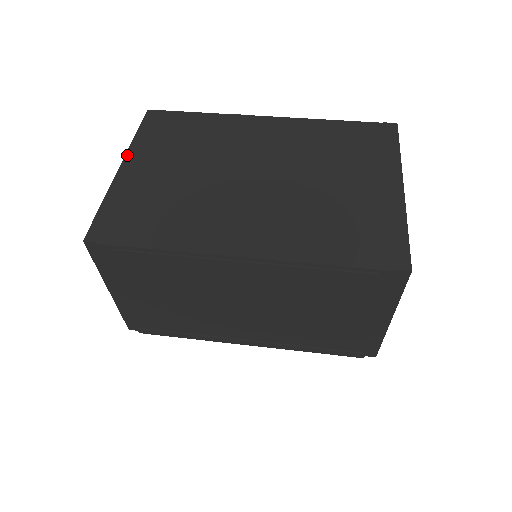
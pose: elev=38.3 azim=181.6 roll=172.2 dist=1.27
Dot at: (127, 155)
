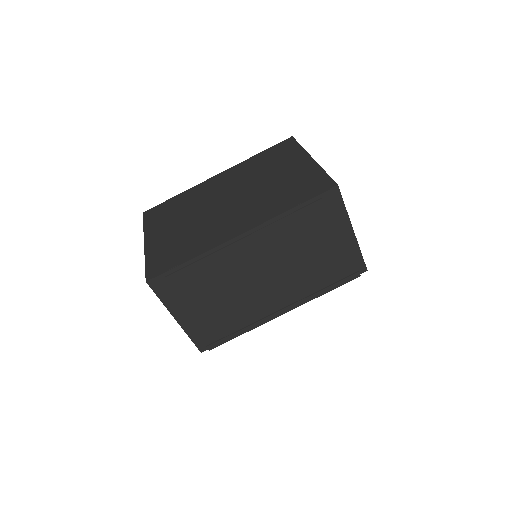
Dot at: (145, 236)
